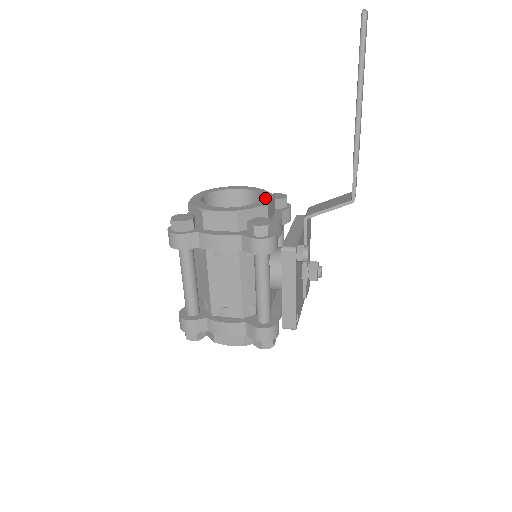
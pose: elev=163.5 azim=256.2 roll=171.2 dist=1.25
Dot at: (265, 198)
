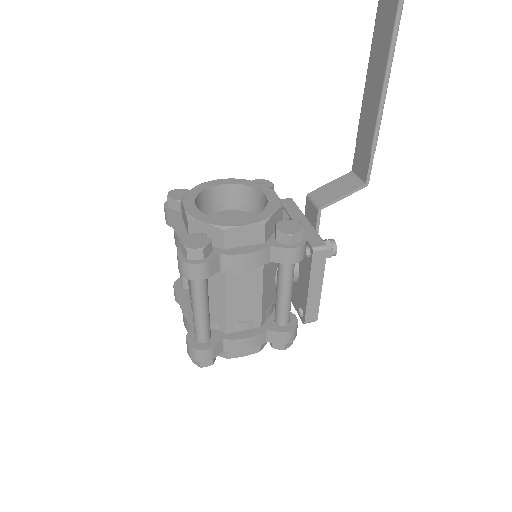
Dot at: (269, 194)
